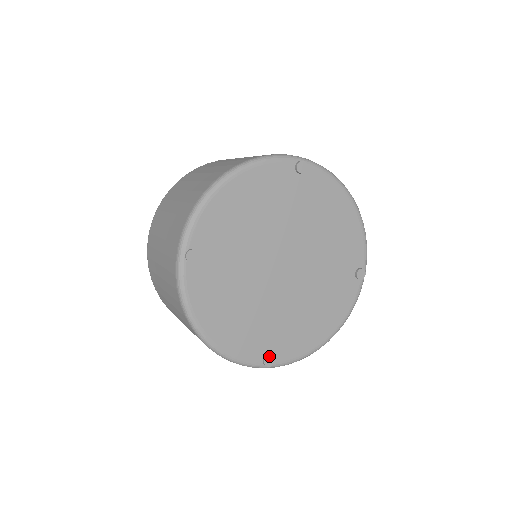
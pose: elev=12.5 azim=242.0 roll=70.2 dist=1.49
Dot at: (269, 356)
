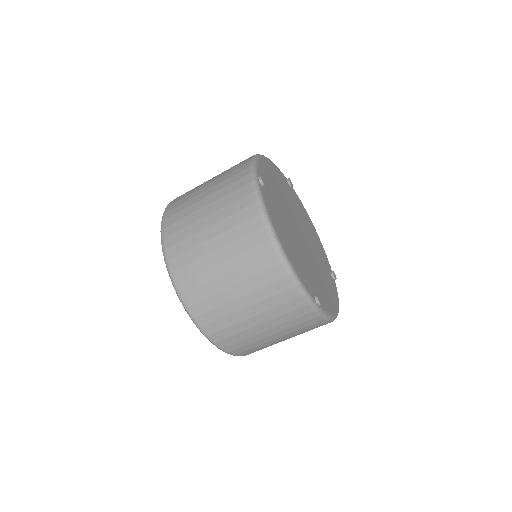
Dot at: (318, 295)
